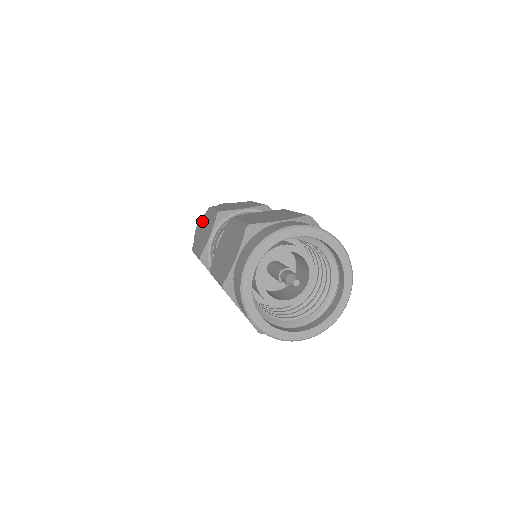
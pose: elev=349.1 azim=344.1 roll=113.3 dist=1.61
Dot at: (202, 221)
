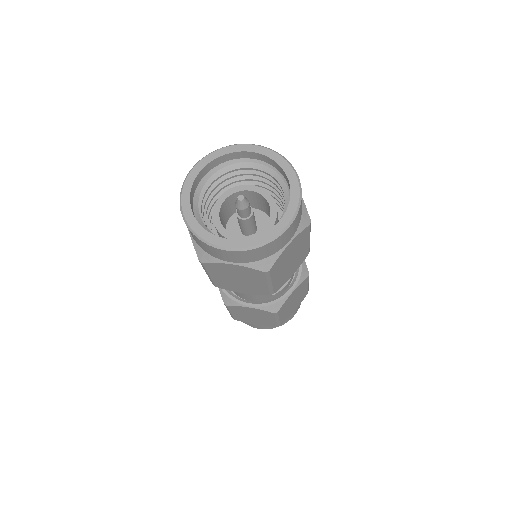
Dot at: occluded
